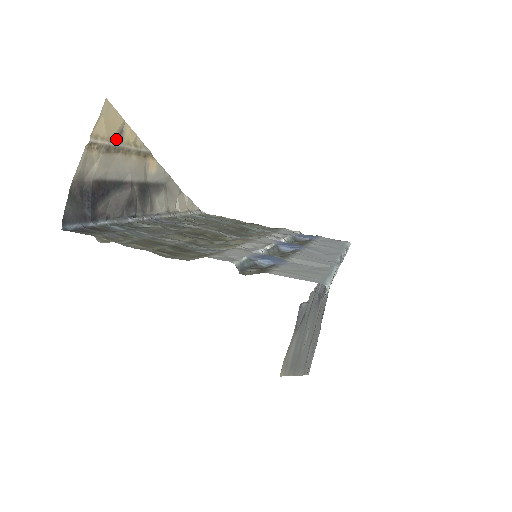
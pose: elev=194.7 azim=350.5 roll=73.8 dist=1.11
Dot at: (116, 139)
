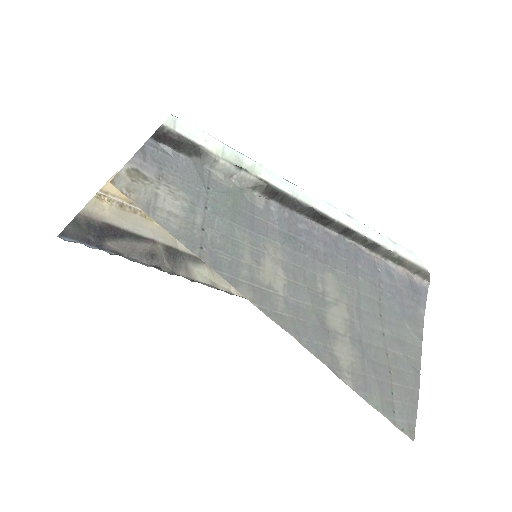
Dot at: (131, 202)
